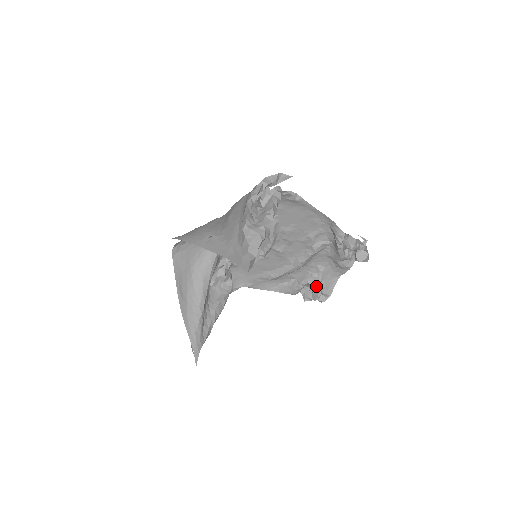
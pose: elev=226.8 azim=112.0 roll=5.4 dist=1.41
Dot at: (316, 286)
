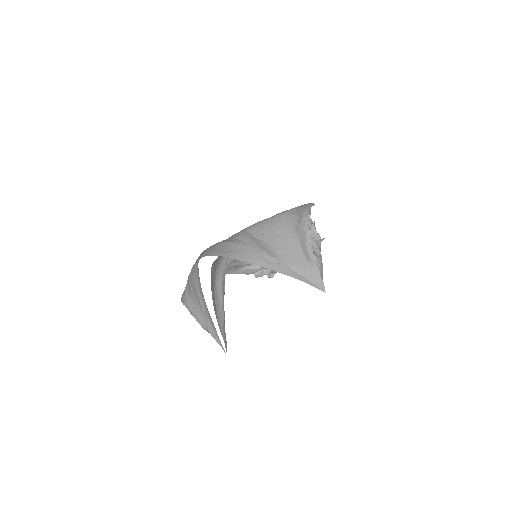
Dot at: occluded
